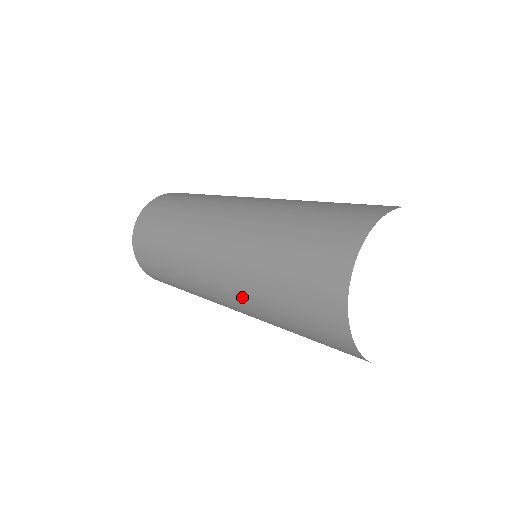
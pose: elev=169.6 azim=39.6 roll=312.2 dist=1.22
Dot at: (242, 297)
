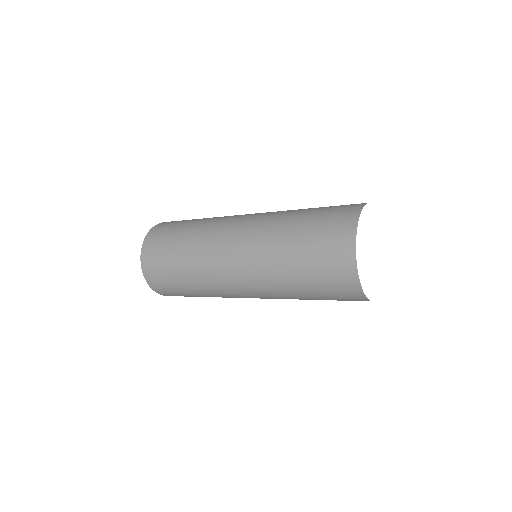
Dot at: (263, 241)
